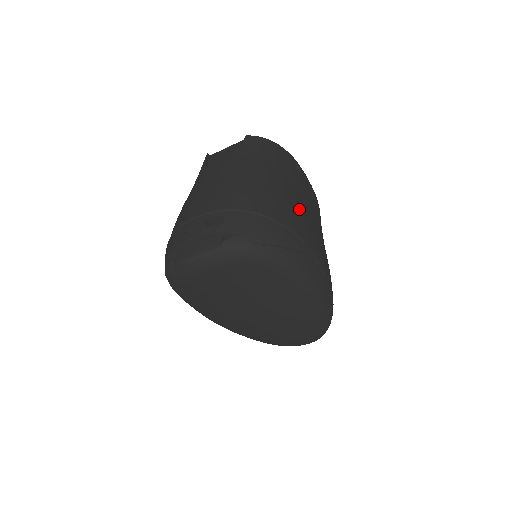
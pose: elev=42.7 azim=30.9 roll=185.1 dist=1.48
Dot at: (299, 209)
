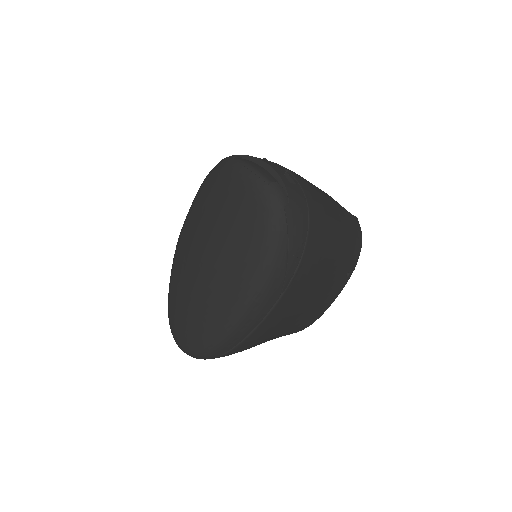
Dot at: (320, 269)
